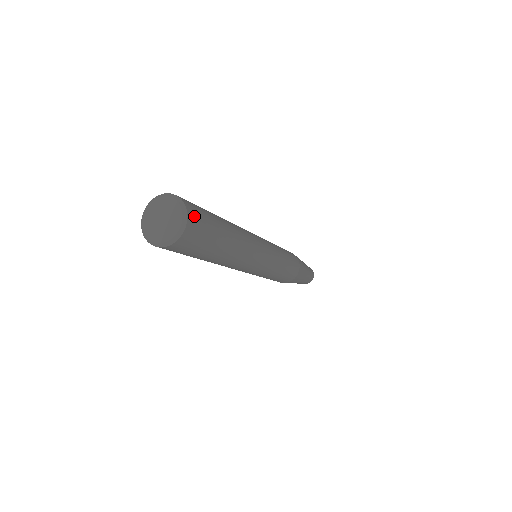
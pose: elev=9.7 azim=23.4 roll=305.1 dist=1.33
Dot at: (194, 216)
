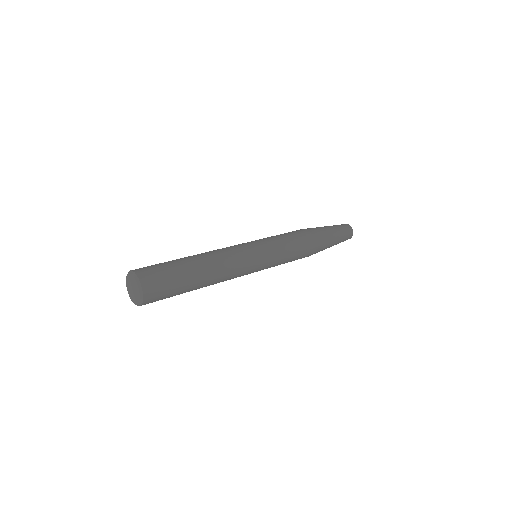
Dot at: (150, 287)
